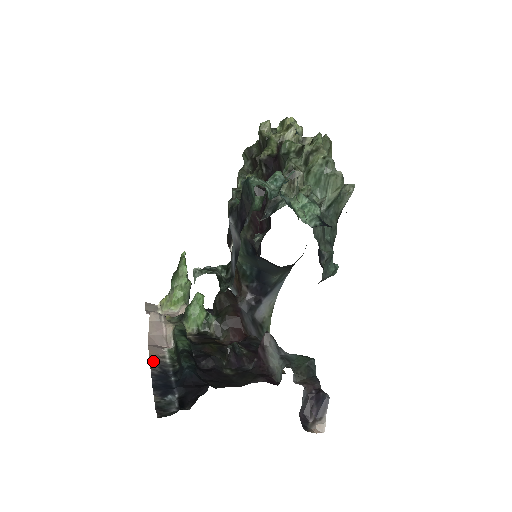
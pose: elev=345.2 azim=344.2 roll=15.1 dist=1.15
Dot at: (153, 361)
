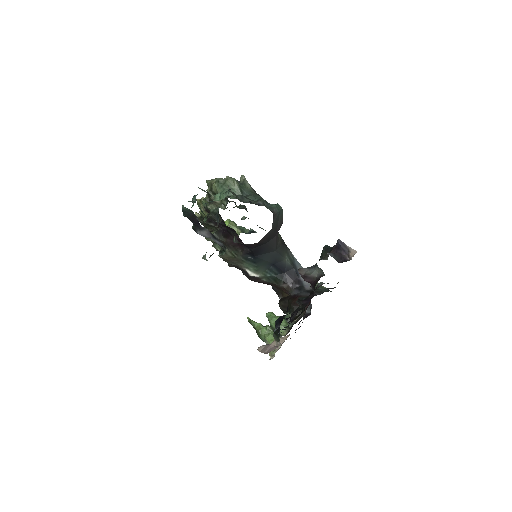
Dot at: occluded
